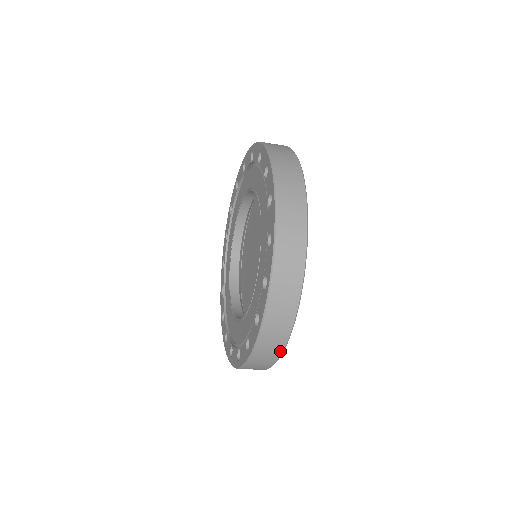
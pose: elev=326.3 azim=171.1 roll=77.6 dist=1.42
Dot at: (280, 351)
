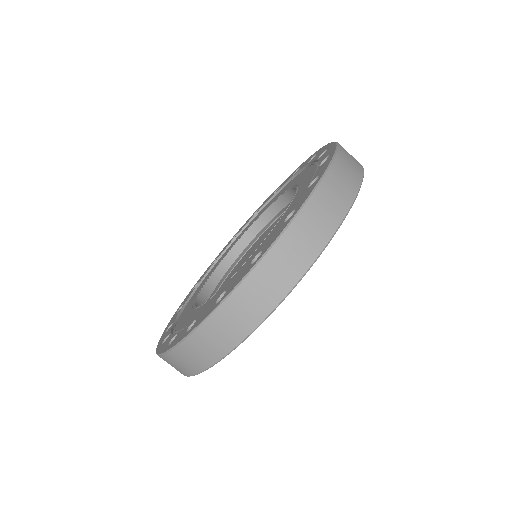
Dot at: (181, 373)
